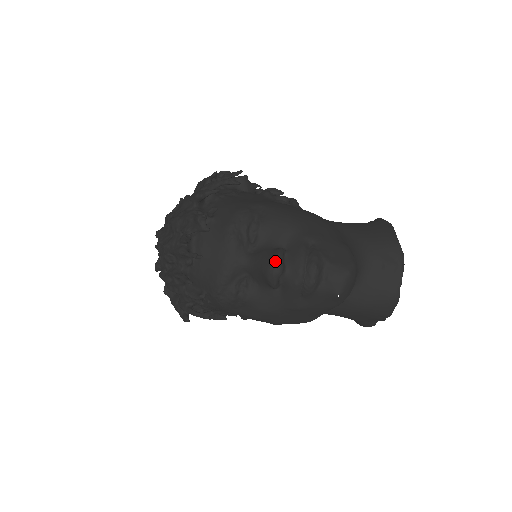
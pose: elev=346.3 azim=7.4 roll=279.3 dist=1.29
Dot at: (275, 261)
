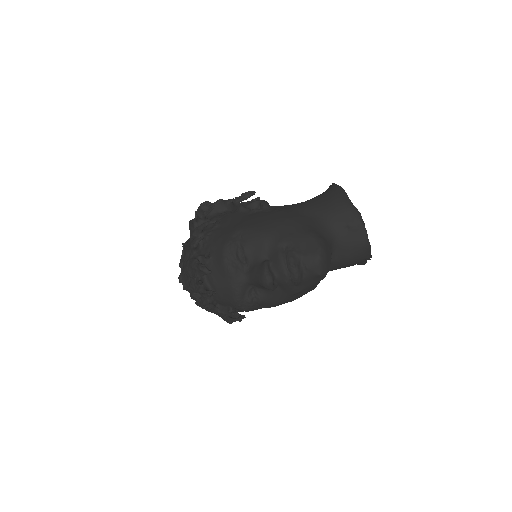
Dot at: (264, 276)
